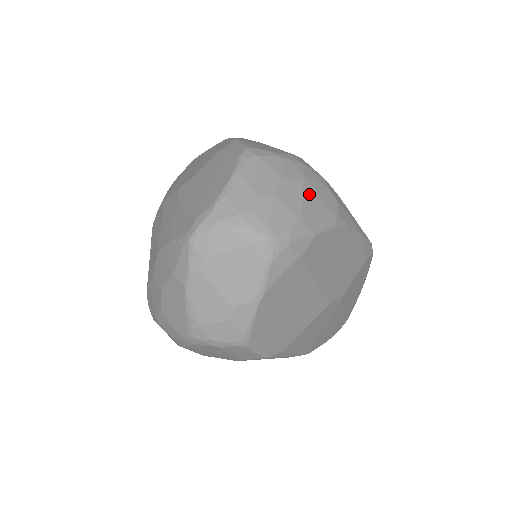
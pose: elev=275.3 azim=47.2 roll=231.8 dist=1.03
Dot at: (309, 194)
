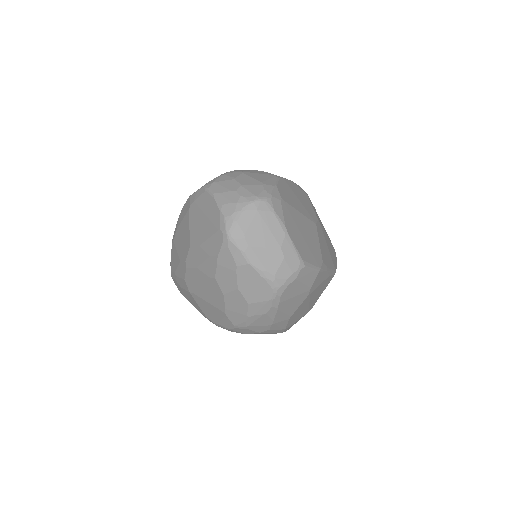
Dot at: (253, 175)
